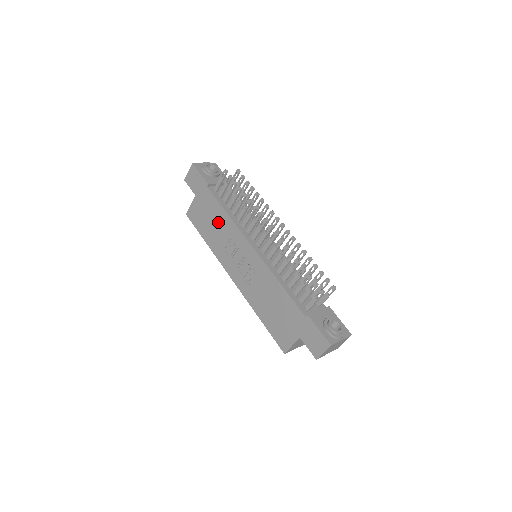
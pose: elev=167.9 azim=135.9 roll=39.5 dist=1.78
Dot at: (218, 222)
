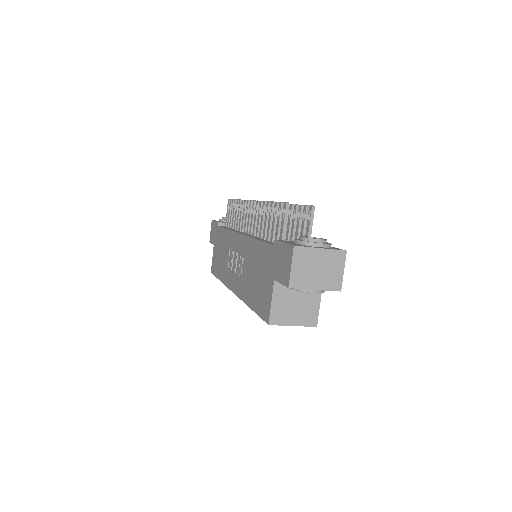
Dot at: (223, 246)
